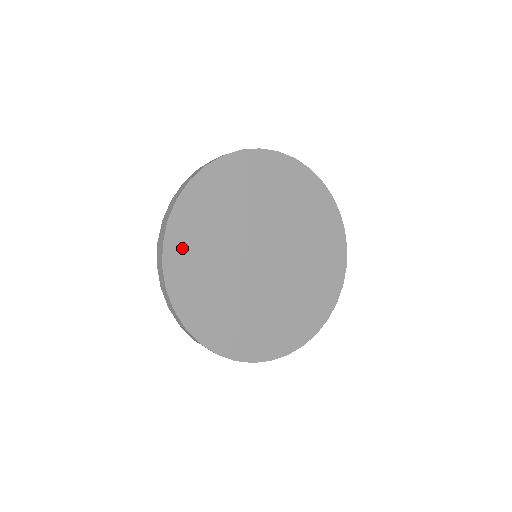
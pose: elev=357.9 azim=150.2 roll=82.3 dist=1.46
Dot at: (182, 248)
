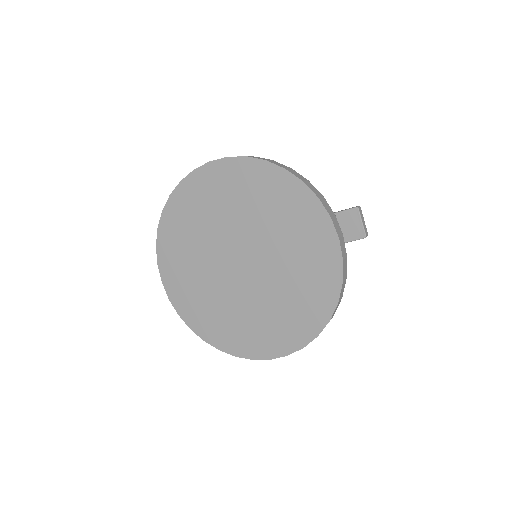
Dot at: (175, 281)
